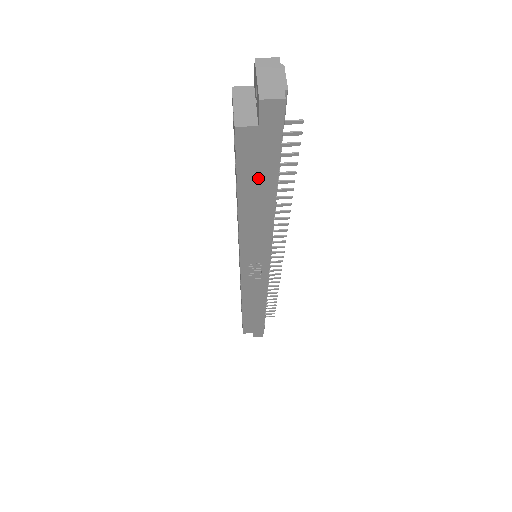
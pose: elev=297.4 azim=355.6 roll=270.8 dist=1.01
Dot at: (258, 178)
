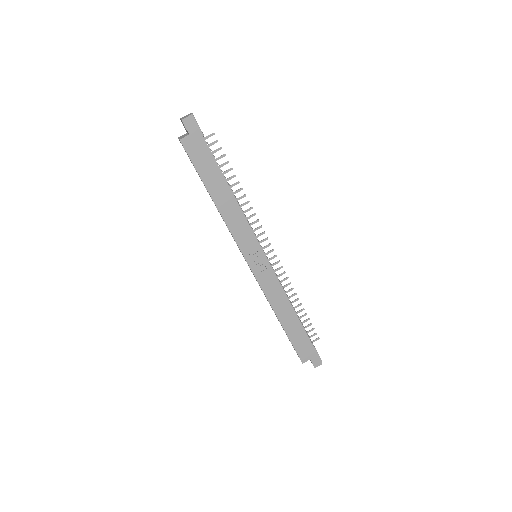
Dot at: (208, 169)
